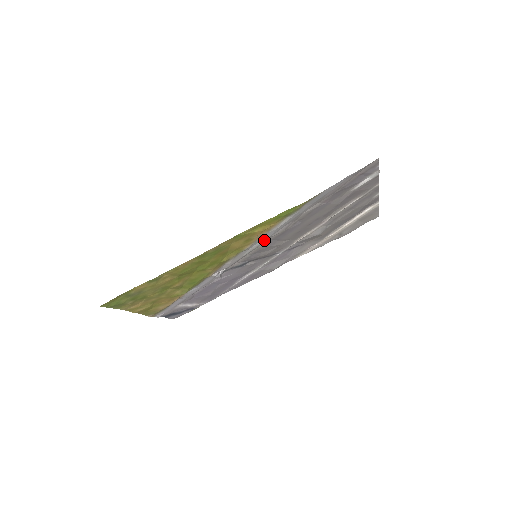
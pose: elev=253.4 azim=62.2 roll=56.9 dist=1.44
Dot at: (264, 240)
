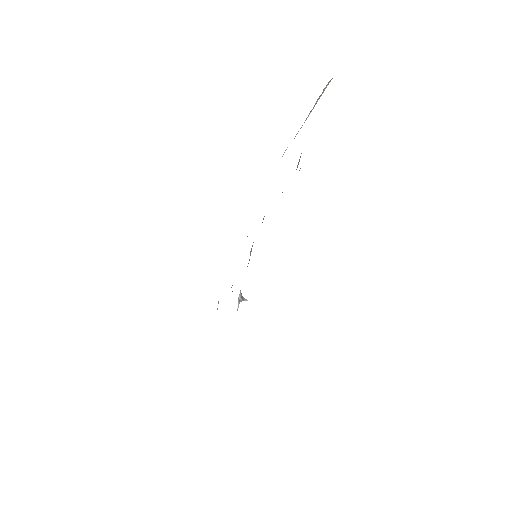
Dot at: occluded
